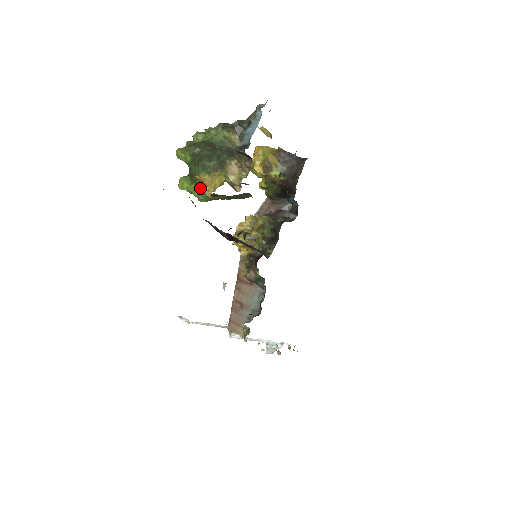
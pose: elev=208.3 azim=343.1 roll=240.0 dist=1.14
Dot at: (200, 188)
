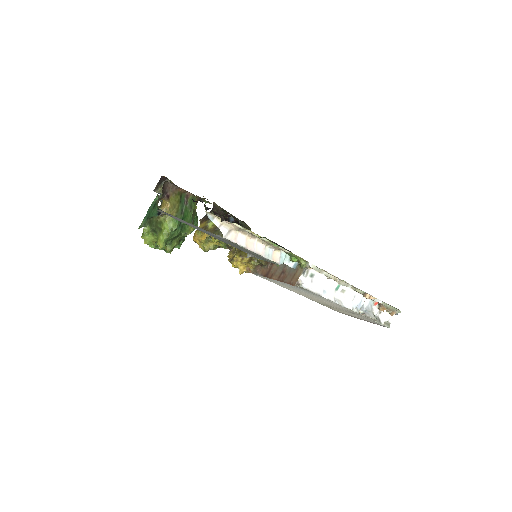
Dot at: (161, 210)
